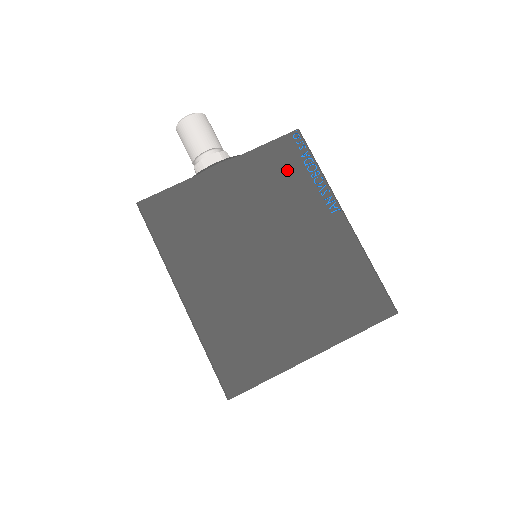
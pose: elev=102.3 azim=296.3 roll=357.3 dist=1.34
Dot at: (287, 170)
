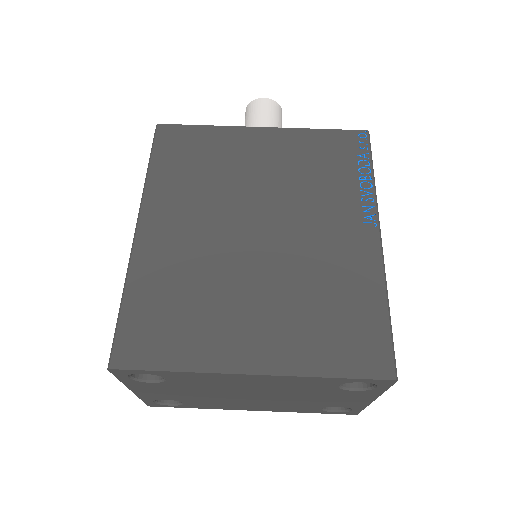
Dot at: (334, 161)
